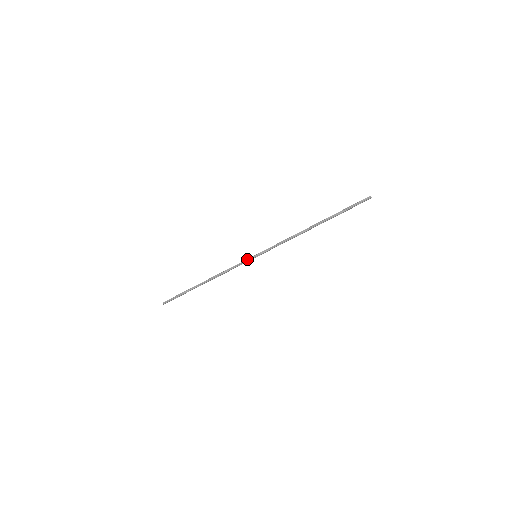
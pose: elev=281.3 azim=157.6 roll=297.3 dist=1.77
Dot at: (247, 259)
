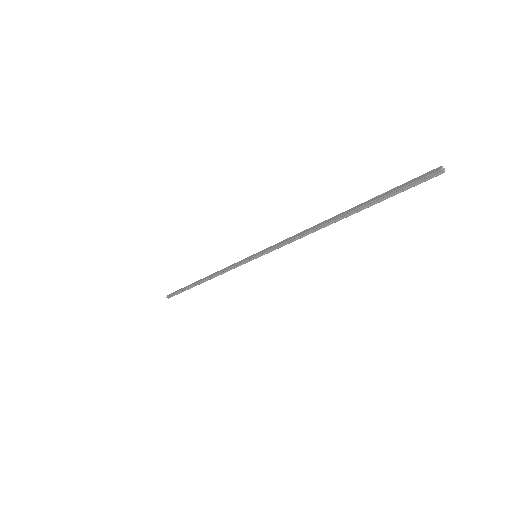
Dot at: (245, 261)
